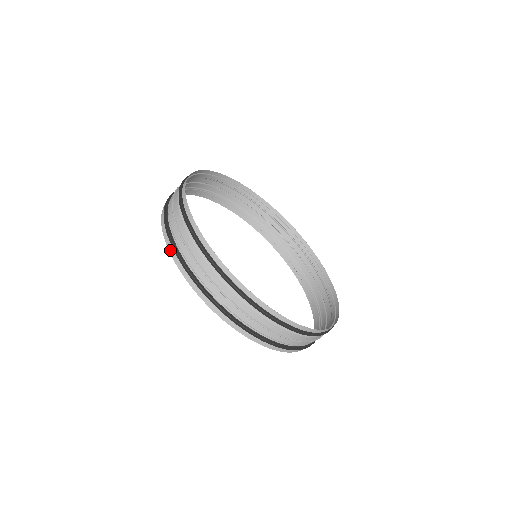
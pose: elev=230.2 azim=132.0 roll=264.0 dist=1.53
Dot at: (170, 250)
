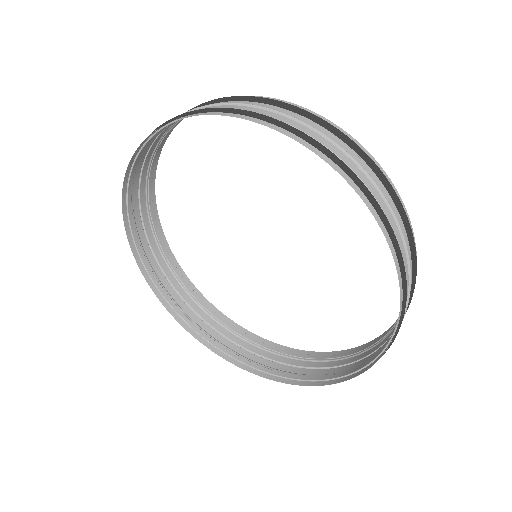
Dot at: (162, 126)
